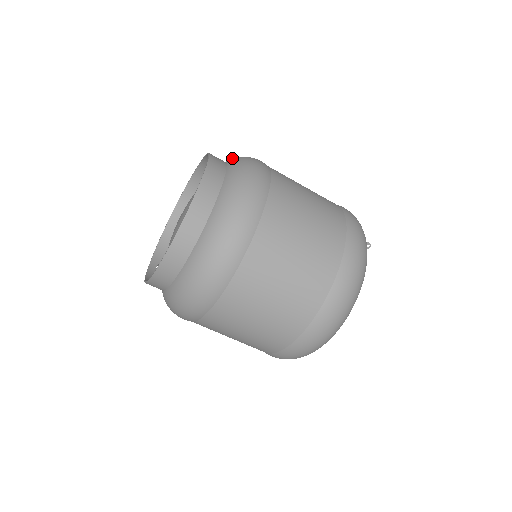
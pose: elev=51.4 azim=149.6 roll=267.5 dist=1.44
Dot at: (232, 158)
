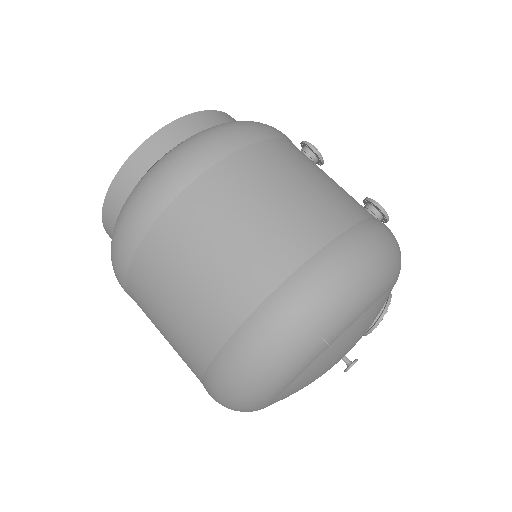
Dot at: occluded
